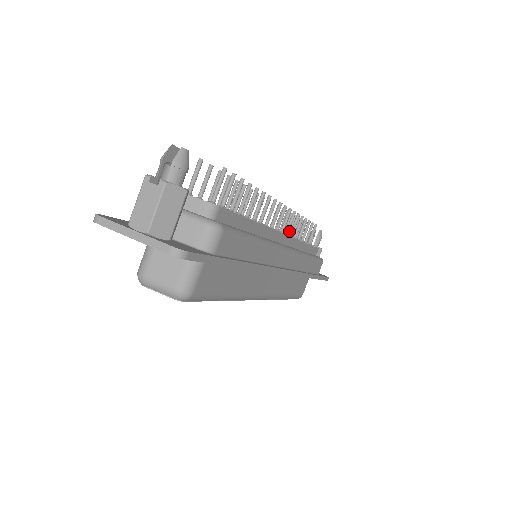
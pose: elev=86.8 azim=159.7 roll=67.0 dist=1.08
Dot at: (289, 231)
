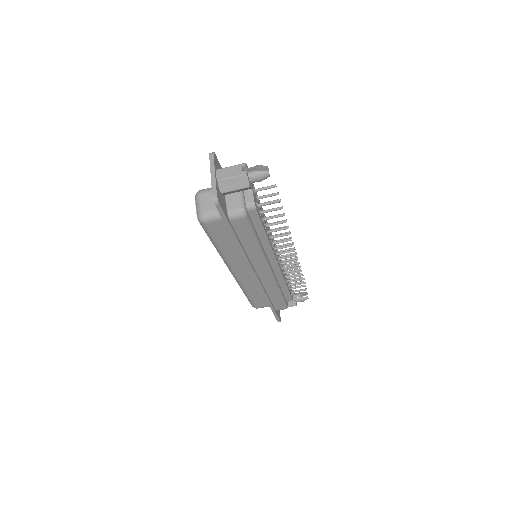
Dot at: (290, 273)
